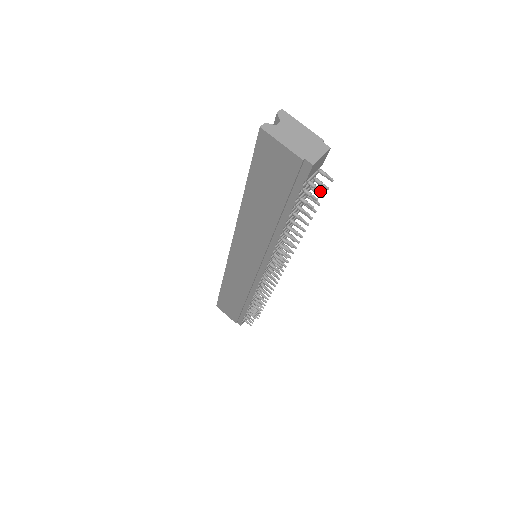
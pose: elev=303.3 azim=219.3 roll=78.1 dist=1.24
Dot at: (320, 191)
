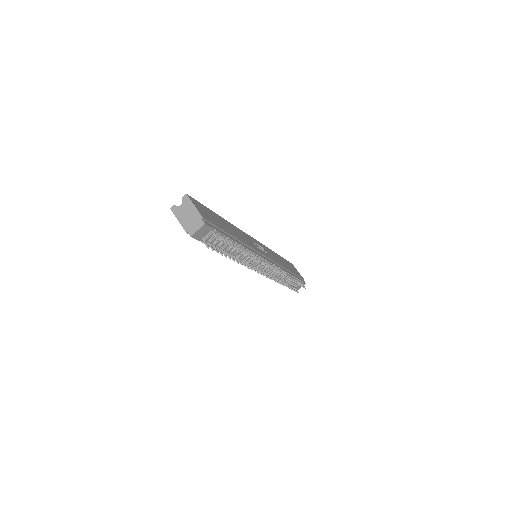
Dot at: occluded
